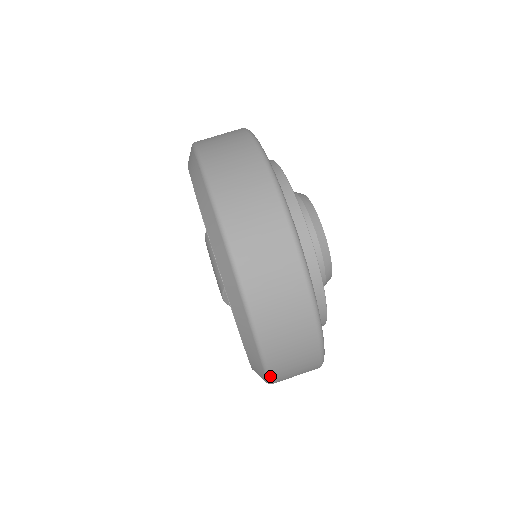
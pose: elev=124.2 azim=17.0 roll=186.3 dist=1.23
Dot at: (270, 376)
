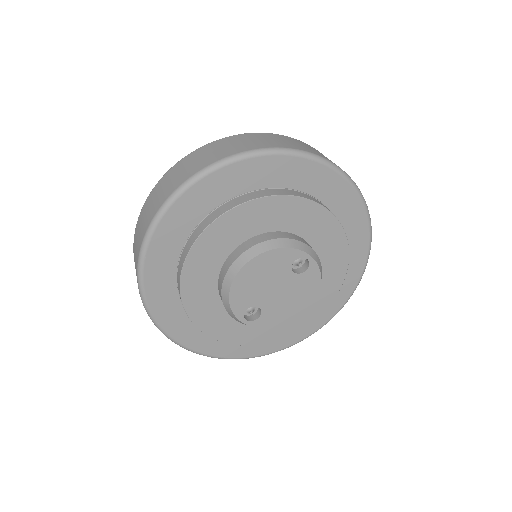
Dot at: occluded
